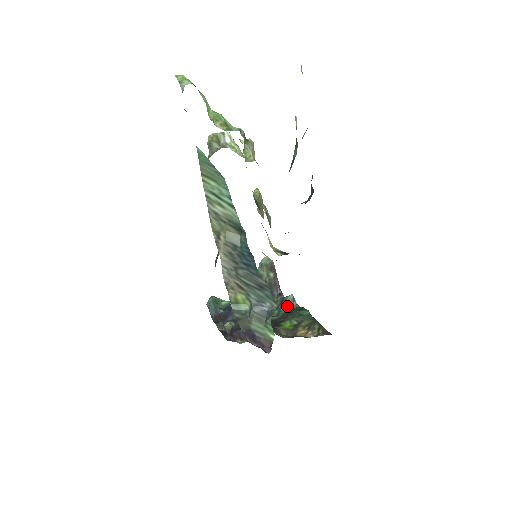
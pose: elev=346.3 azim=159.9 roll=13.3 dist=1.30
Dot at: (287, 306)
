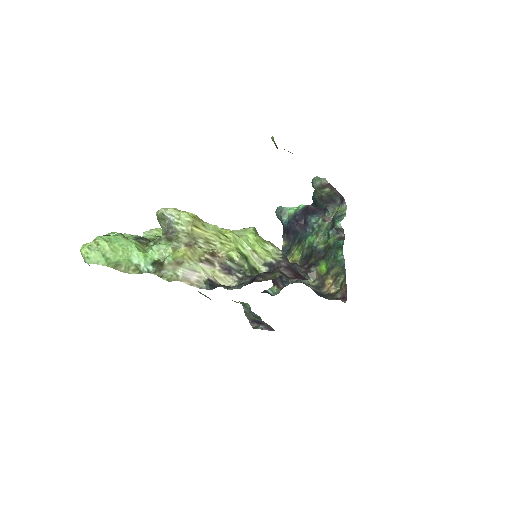
Dot at: (336, 232)
